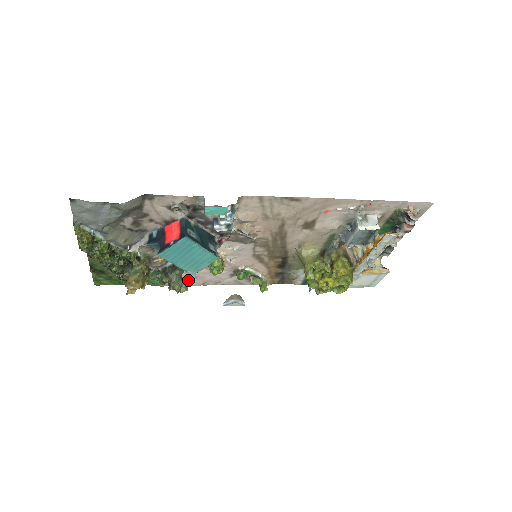
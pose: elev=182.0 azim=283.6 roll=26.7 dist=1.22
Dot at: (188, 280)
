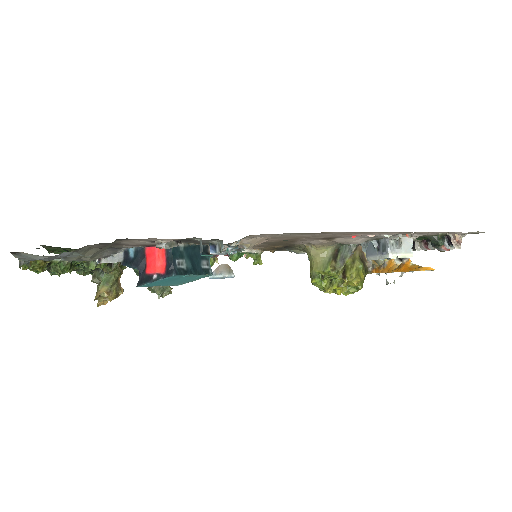
Dot at: occluded
